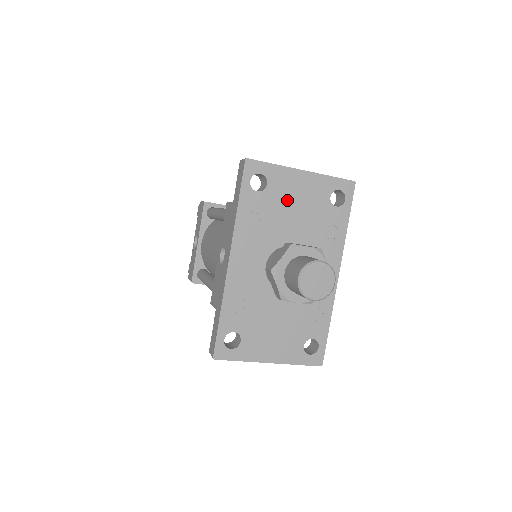
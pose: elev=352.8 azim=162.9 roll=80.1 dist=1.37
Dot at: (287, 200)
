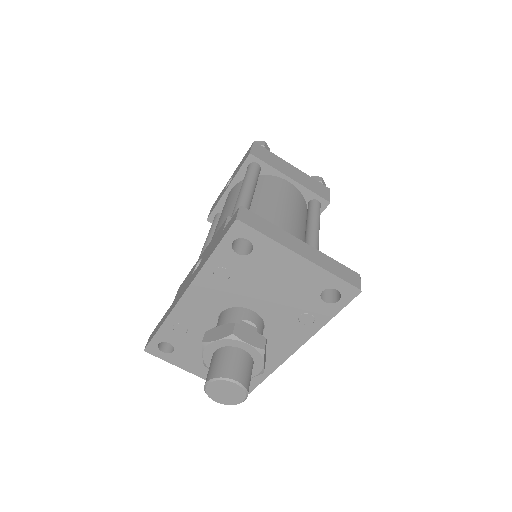
Dot at: (269, 274)
